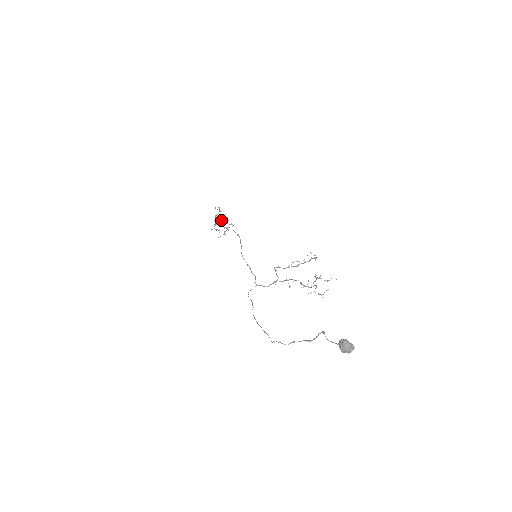
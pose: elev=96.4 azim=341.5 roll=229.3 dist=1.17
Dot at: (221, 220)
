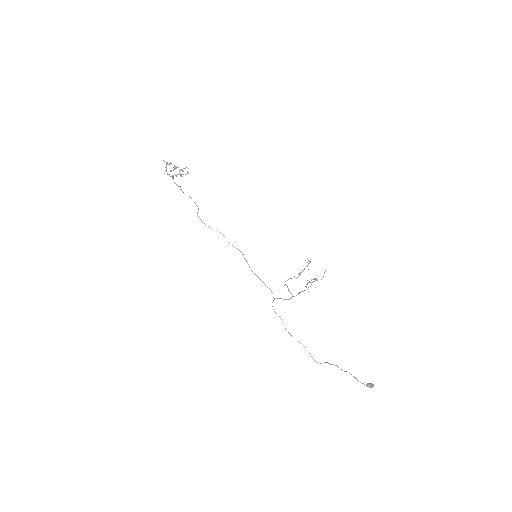
Dot at: (177, 174)
